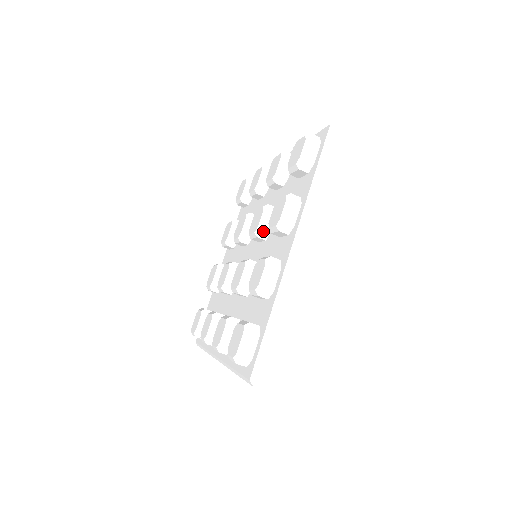
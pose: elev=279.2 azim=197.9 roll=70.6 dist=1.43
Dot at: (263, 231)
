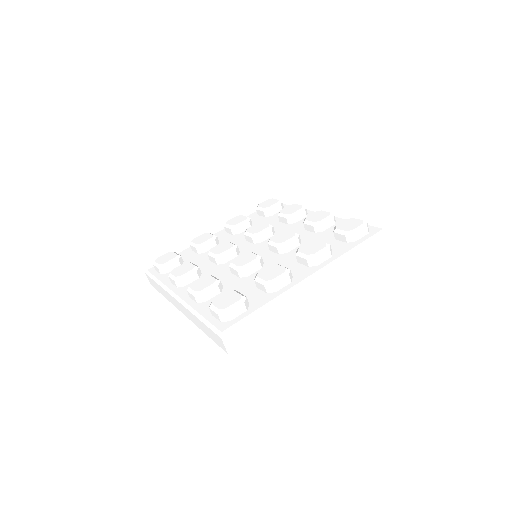
Dot at: (284, 248)
